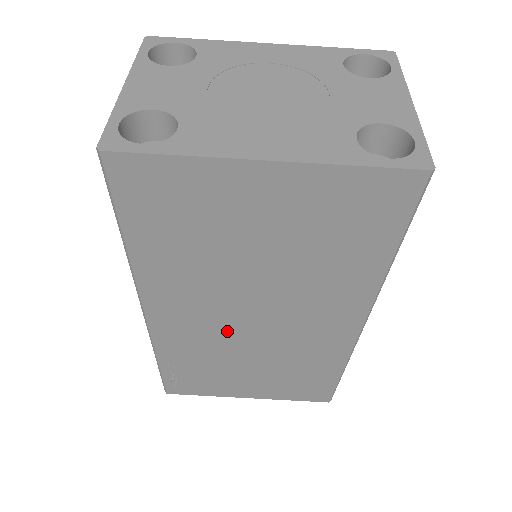
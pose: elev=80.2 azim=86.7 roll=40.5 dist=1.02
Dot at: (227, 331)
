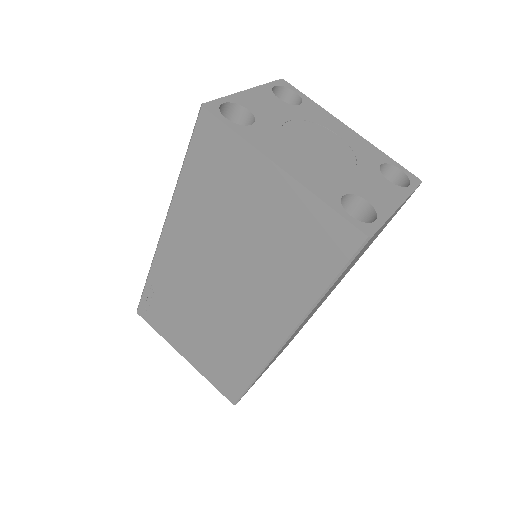
Dot at: (201, 283)
